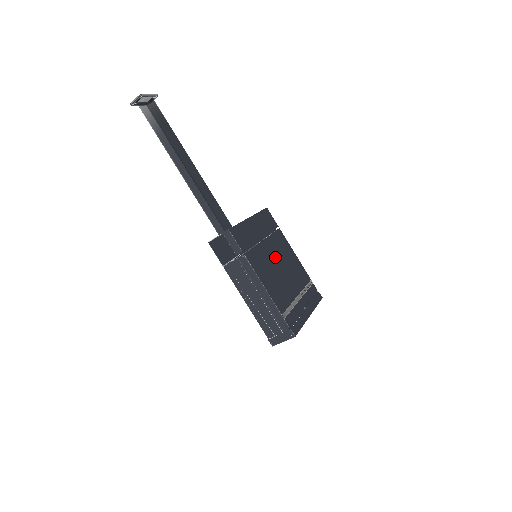
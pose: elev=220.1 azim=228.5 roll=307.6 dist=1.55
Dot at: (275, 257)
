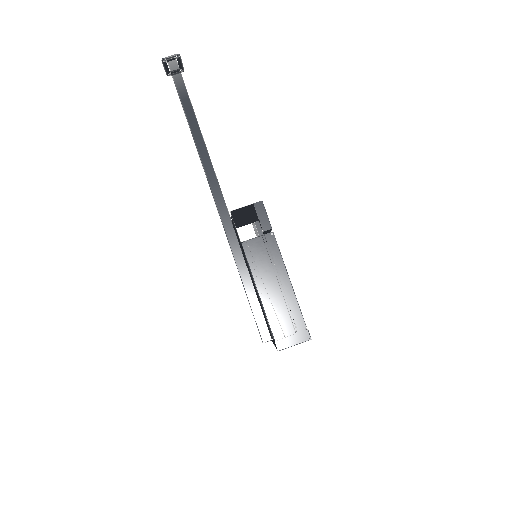
Dot at: occluded
